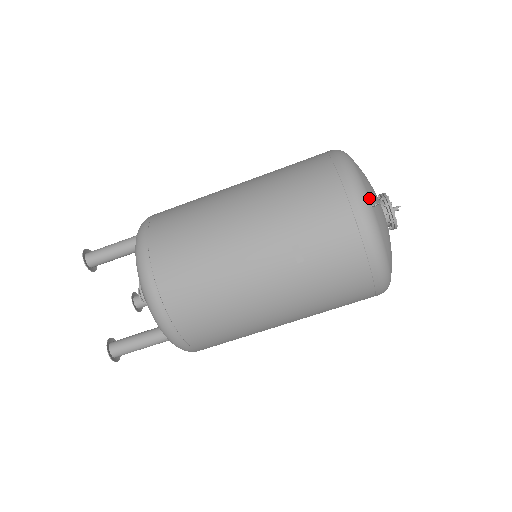
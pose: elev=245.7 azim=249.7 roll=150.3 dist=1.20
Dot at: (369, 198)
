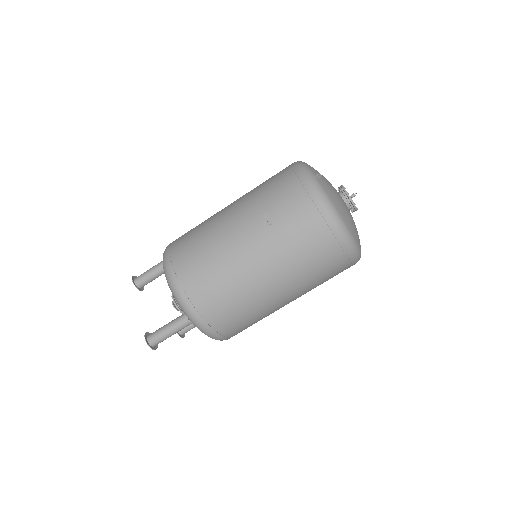
Dot at: (313, 173)
